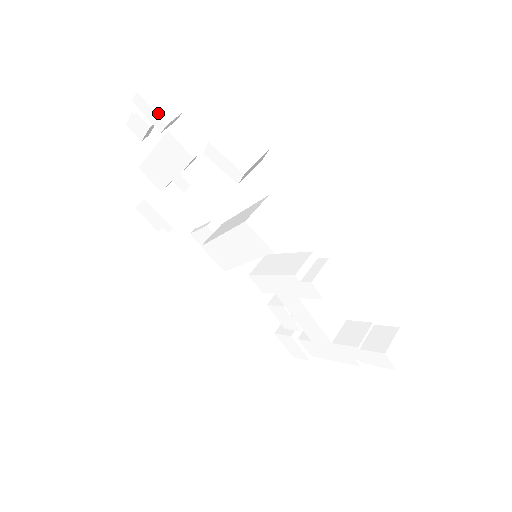
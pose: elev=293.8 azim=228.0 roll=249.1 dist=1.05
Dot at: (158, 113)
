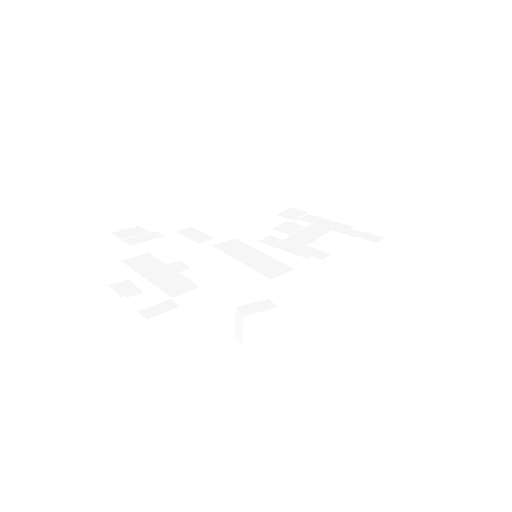
Dot at: (170, 328)
